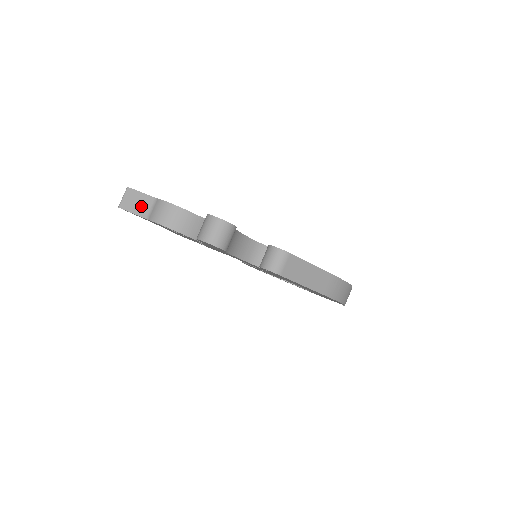
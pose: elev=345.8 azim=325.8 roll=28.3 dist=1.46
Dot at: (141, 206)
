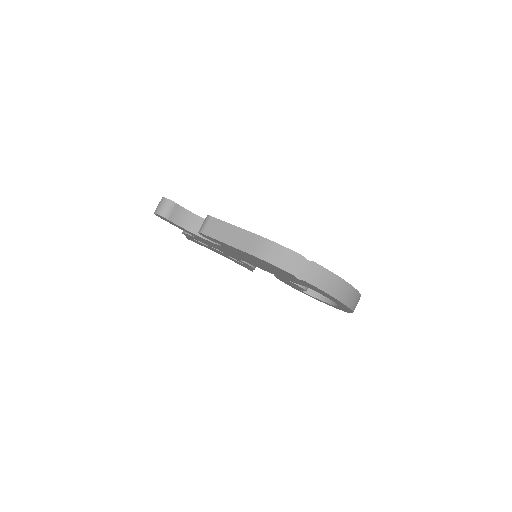
Dot at: occluded
